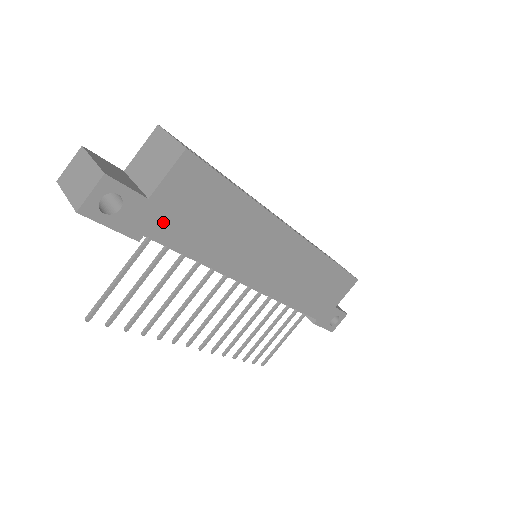
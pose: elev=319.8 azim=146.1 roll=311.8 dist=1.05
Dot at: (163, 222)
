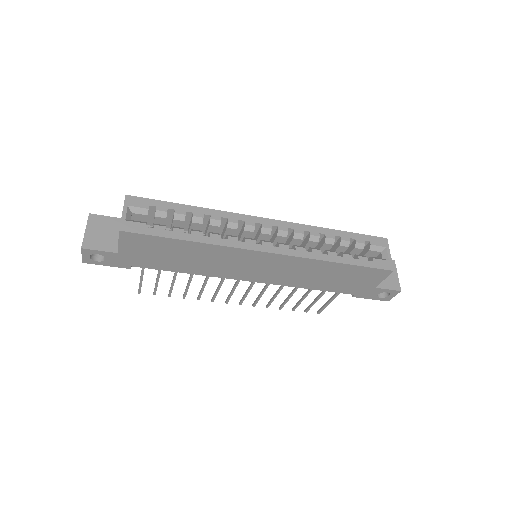
Dot at: (138, 260)
